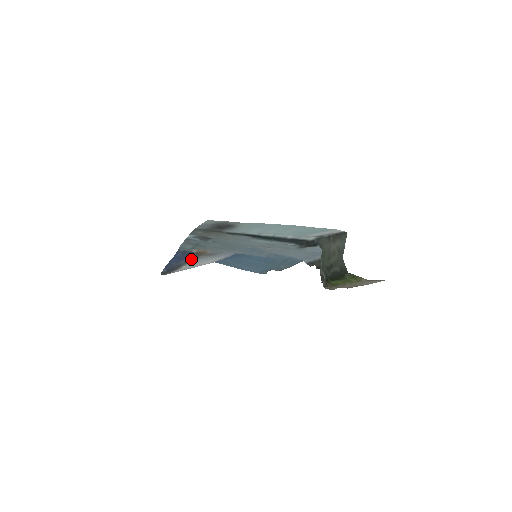
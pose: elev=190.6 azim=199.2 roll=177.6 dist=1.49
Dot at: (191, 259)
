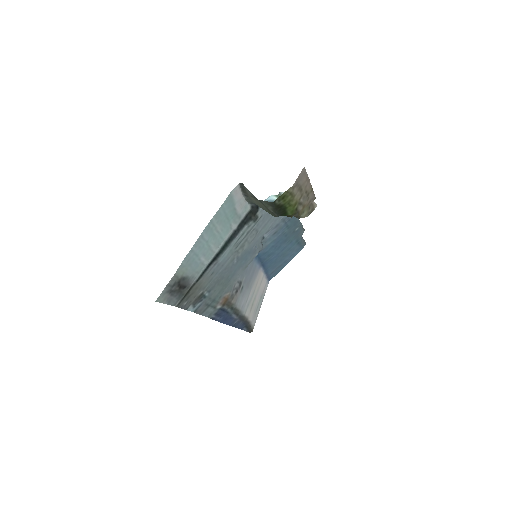
Dot at: (233, 309)
